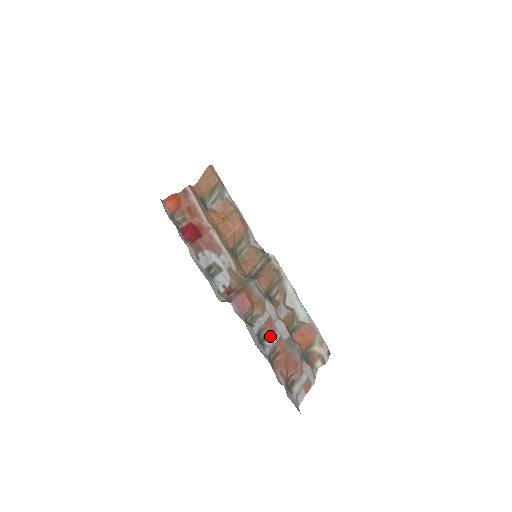
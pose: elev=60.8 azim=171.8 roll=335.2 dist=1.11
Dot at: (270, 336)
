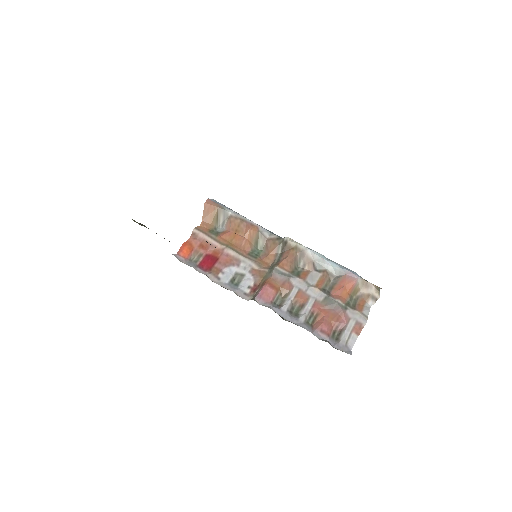
Dot at: (304, 305)
